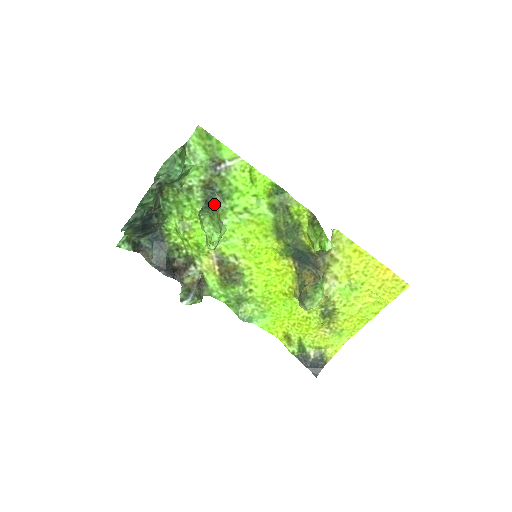
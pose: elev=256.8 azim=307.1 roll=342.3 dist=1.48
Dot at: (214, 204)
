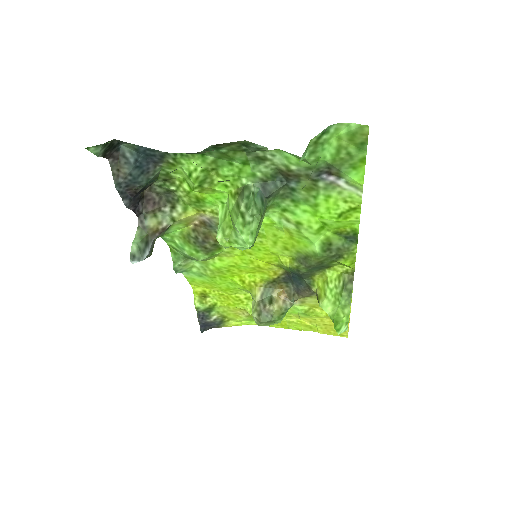
Dot at: (272, 196)
